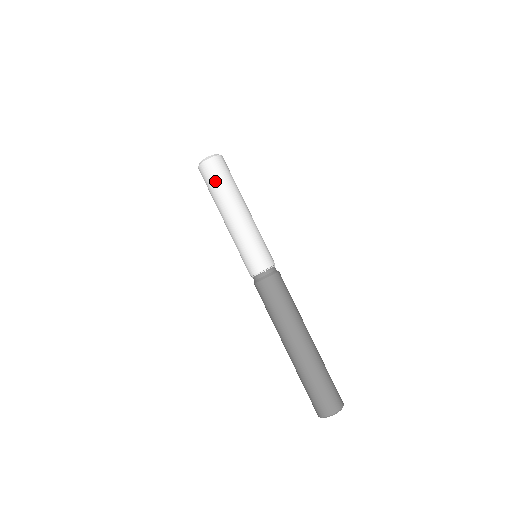
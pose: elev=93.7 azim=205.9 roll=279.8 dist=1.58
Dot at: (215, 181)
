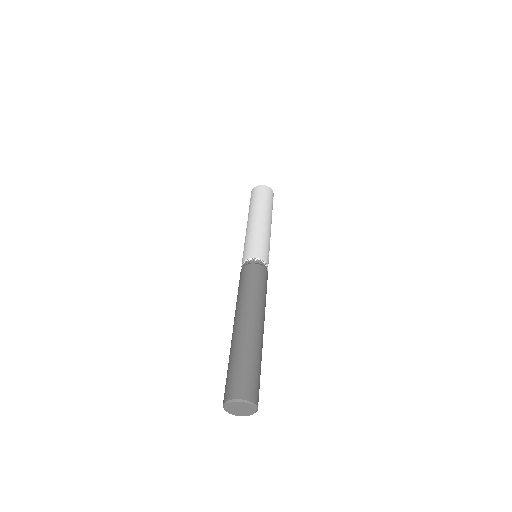
Dot at: (250, 202)
